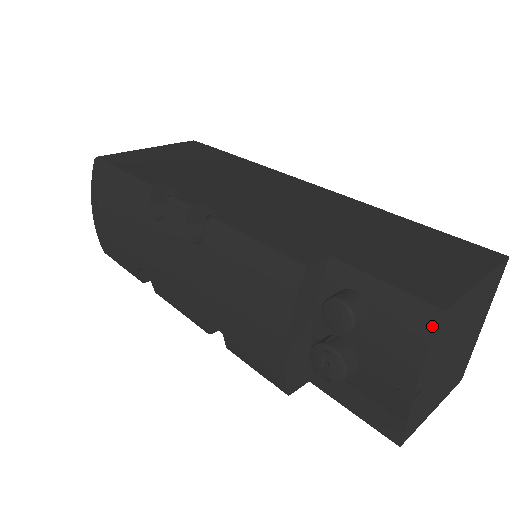
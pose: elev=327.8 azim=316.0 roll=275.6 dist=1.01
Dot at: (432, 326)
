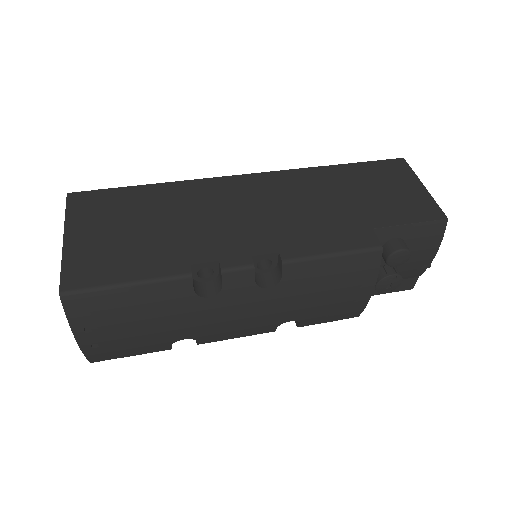
Dot at: (443, 229)
